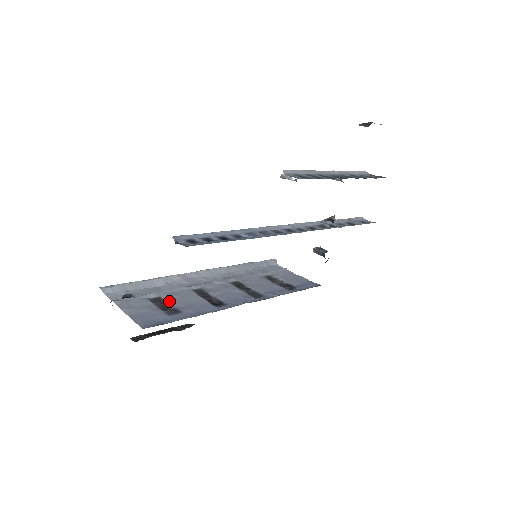
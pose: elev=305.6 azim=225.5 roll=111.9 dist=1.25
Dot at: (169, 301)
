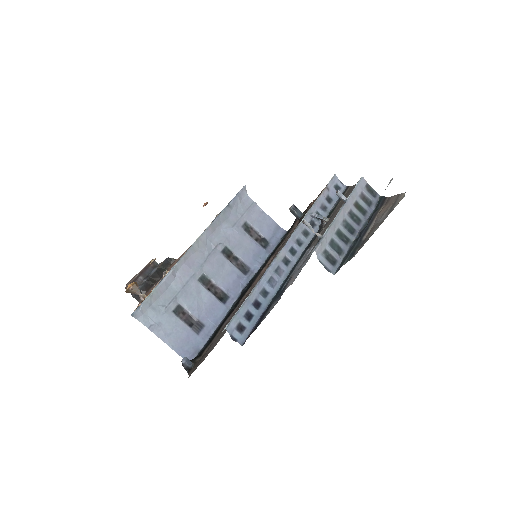
Dot at: (189, 310)
